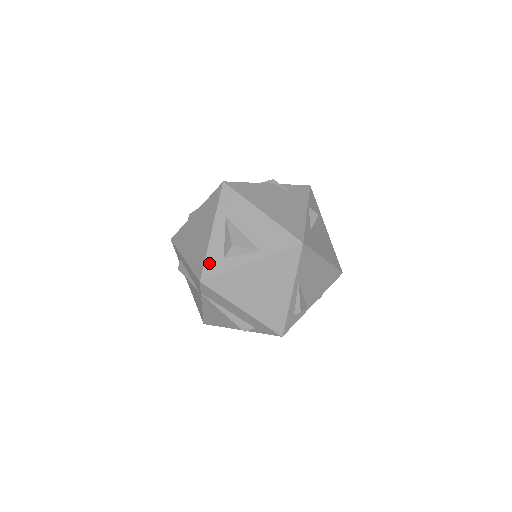
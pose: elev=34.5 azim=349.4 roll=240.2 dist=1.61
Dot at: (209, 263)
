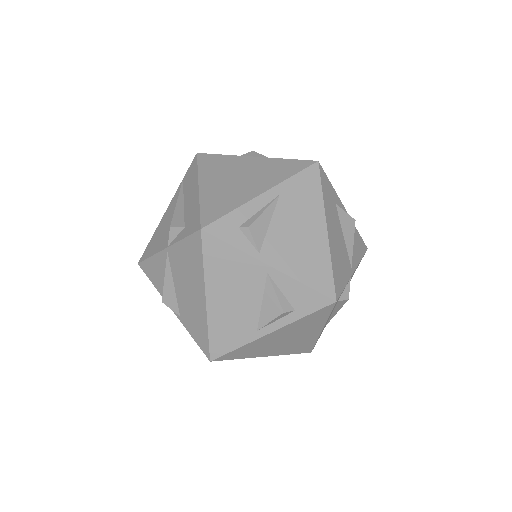
Dot at: occluded
